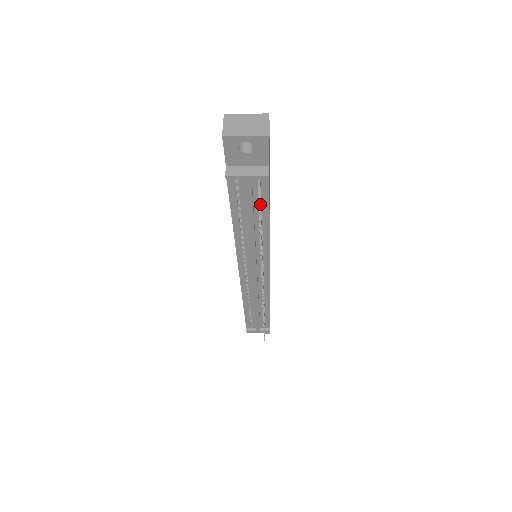
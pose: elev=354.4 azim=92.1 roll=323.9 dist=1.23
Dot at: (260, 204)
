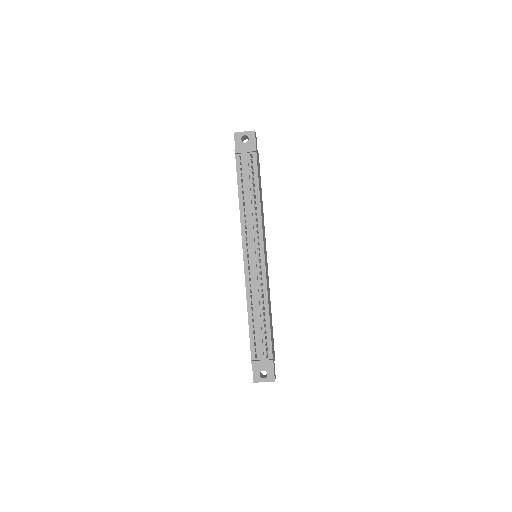
Dot at: occluded
